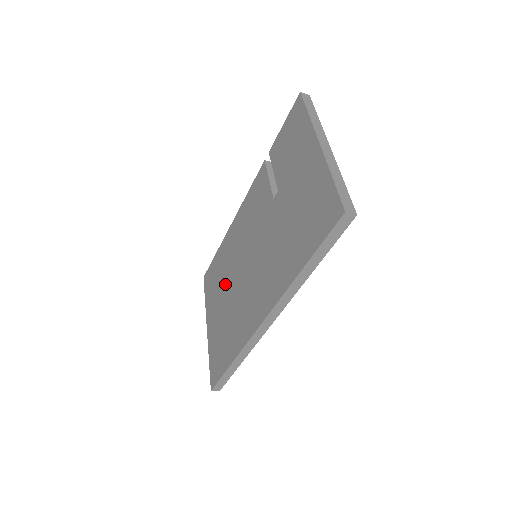
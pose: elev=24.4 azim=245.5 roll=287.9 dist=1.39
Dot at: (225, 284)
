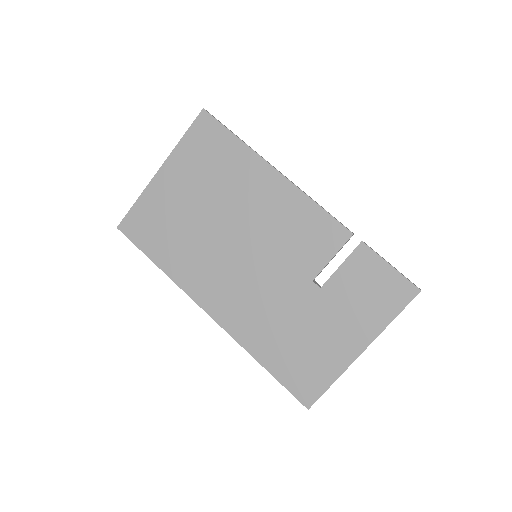
Dot at: (214, 199)
